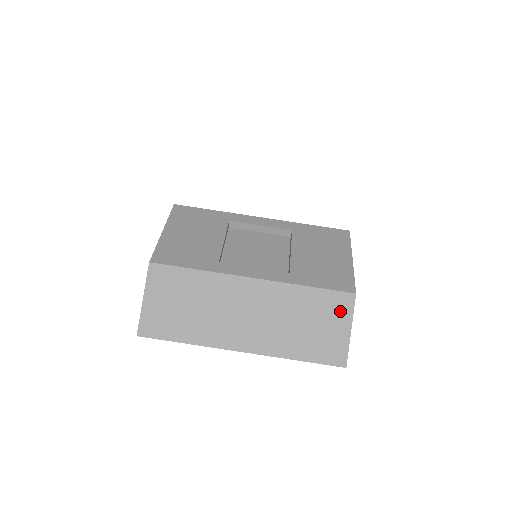
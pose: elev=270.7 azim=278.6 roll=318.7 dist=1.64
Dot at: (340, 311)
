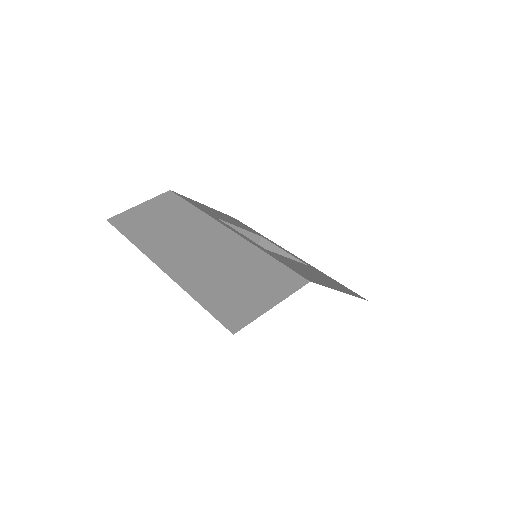
Dot at: (279, 286)
